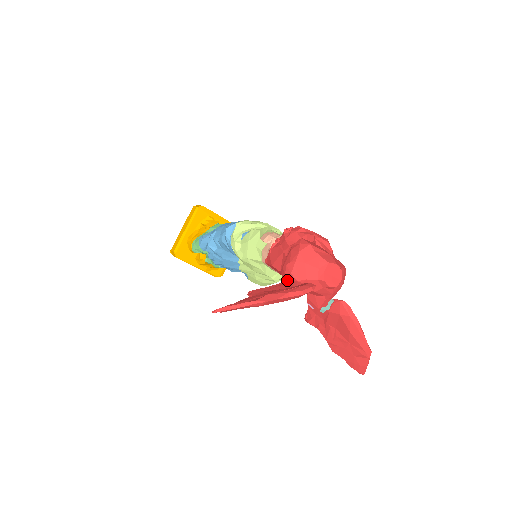
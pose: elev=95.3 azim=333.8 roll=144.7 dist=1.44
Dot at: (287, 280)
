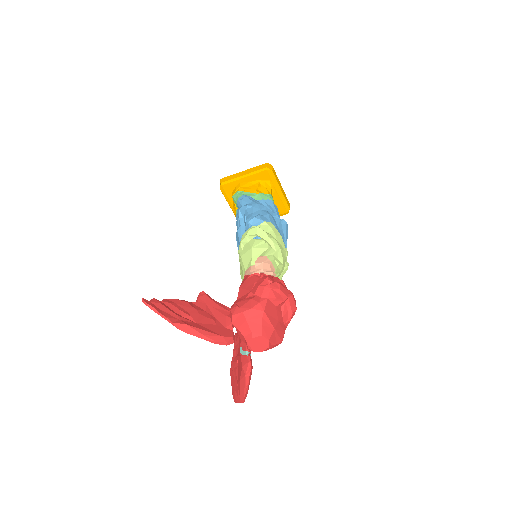
Dot at: occluded
